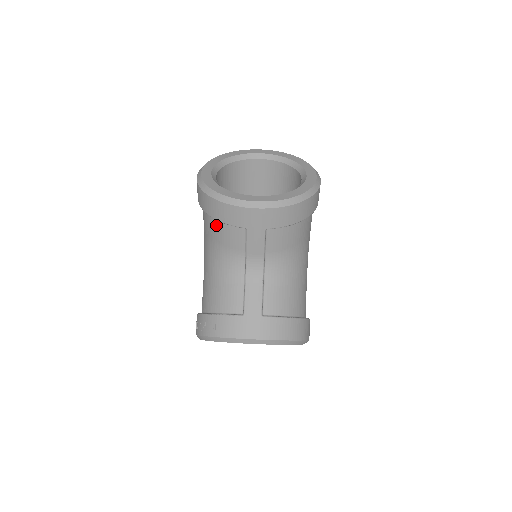
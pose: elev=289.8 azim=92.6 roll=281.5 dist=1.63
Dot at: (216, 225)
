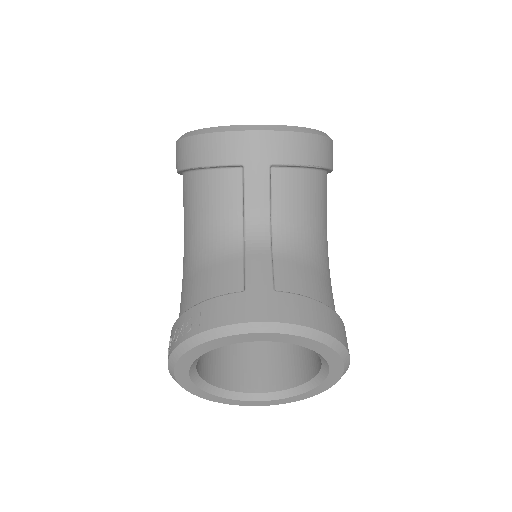
Dot at: (201, 182)
